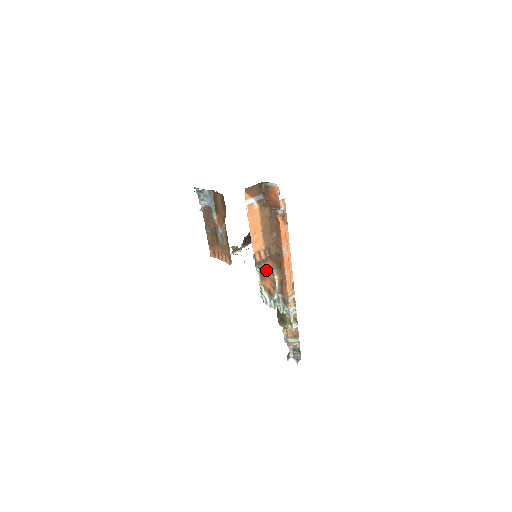
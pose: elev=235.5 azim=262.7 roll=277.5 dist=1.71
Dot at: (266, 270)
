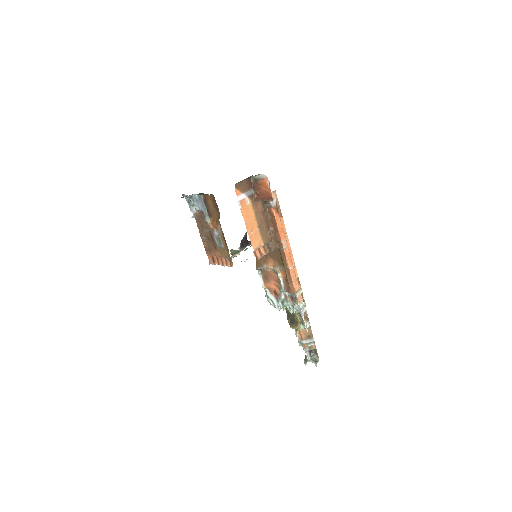
Dot at: (268, 270)
